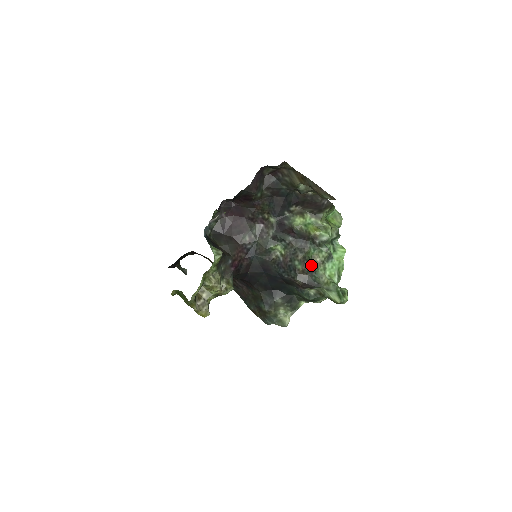
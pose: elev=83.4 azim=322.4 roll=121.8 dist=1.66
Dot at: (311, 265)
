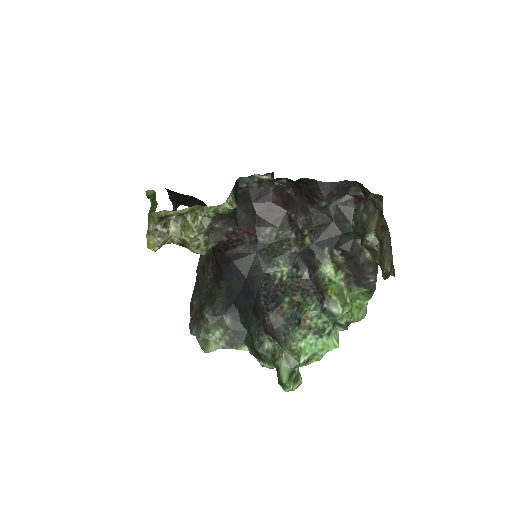
Dot at: (297, 317)
